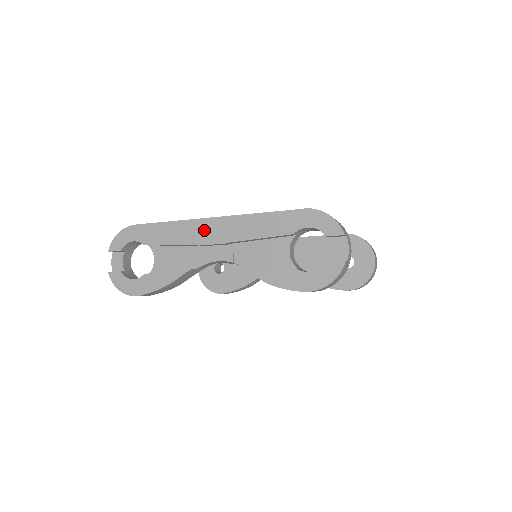
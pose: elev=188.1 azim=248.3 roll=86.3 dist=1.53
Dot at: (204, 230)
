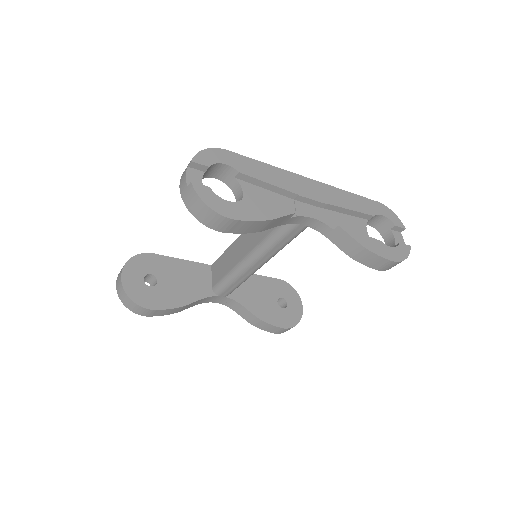
Dot at: (303, 185)
